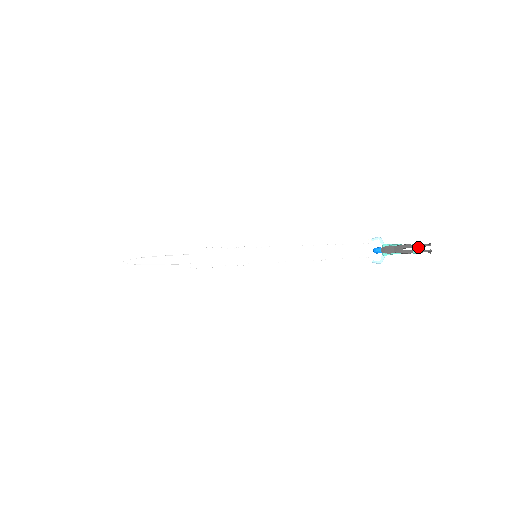
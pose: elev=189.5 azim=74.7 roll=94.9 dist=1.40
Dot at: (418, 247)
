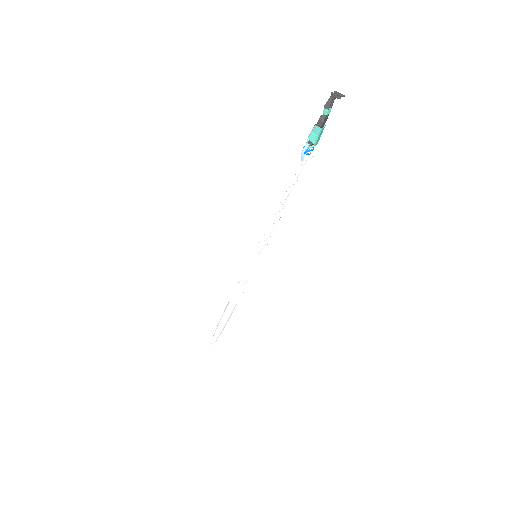
Dot at: (326, 106)
